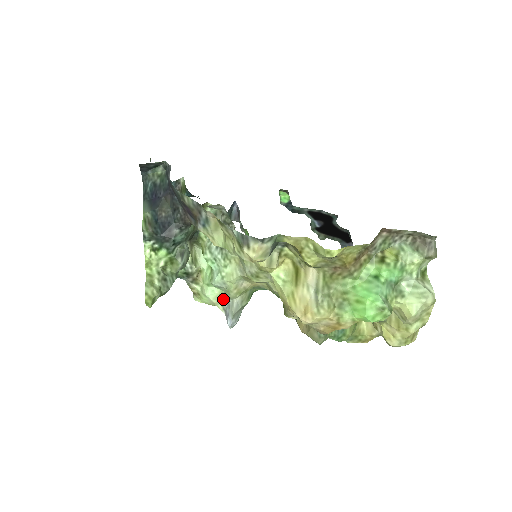
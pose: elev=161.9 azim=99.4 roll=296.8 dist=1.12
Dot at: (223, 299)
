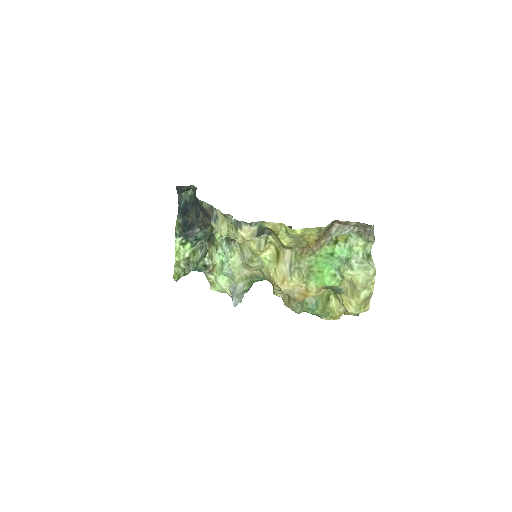
Dot at: (230, 285)
